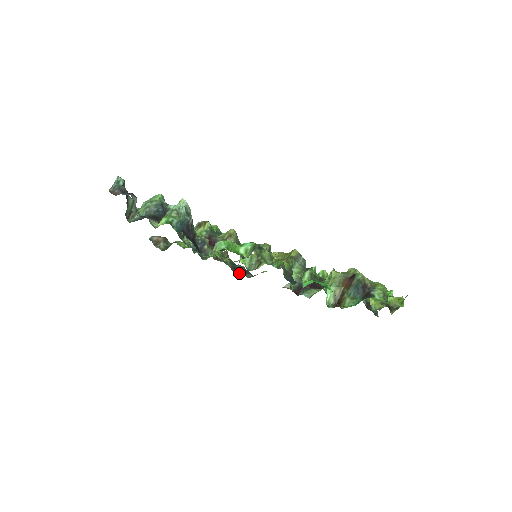
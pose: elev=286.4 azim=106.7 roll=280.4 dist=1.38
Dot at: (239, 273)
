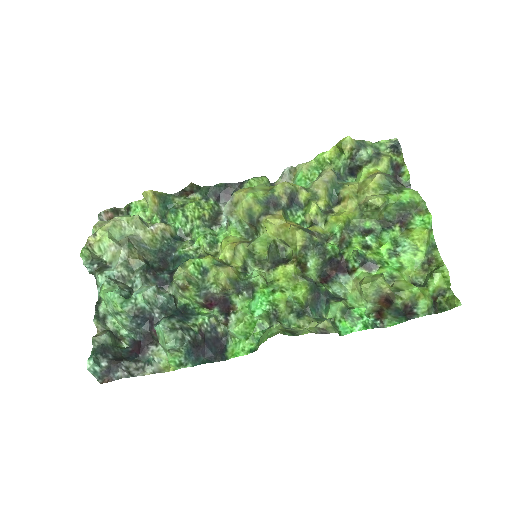
Dot at: (226, 201)
